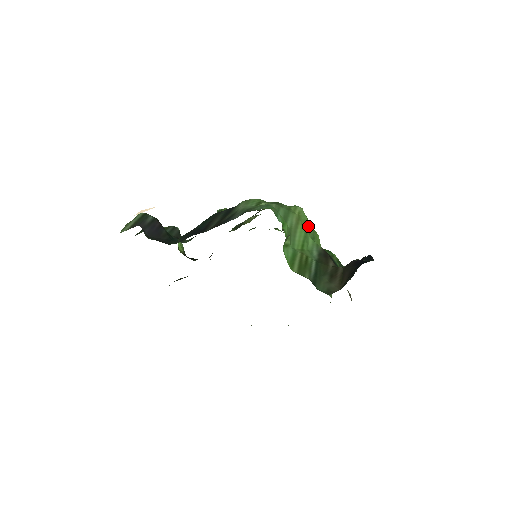
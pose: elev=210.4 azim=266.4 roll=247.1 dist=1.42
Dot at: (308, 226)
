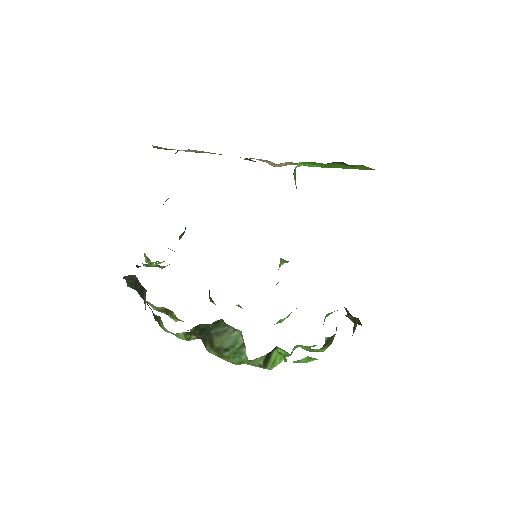
Dot at: occluded
